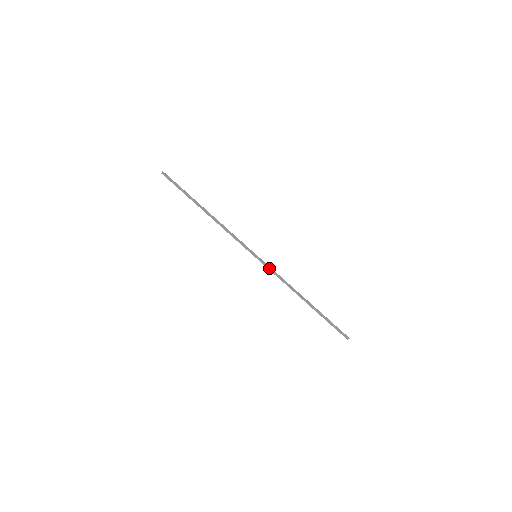
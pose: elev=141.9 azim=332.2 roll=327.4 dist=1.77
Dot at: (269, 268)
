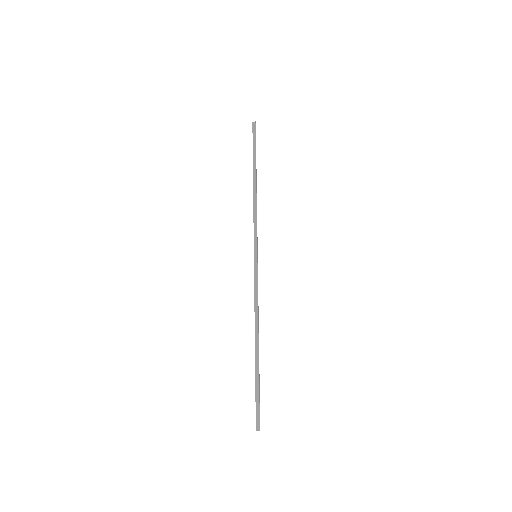
Dot at: (256, 278)
